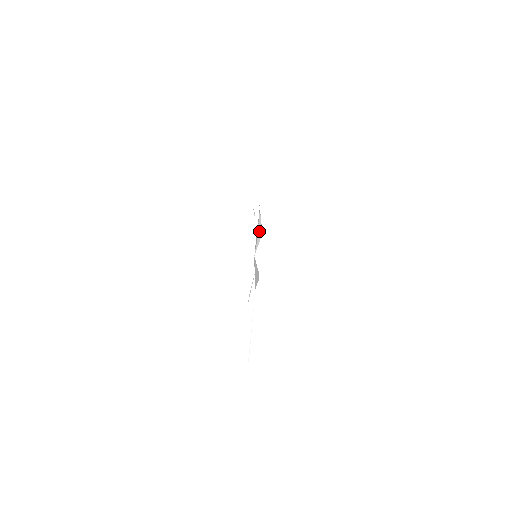
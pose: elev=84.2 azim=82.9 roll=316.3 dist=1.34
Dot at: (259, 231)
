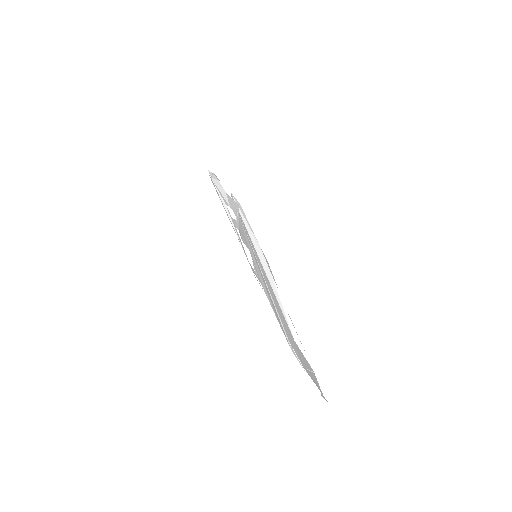
Dot at: occluded
